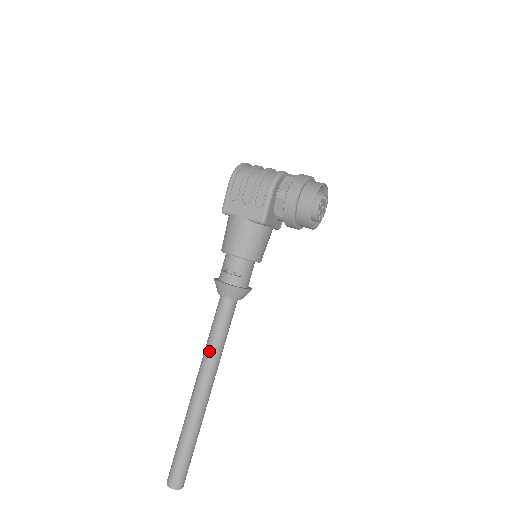
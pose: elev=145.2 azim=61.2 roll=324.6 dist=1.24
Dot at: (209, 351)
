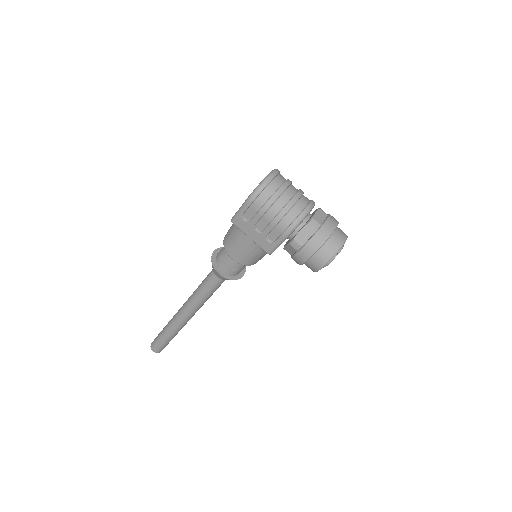
Dot at: (196, 300)
